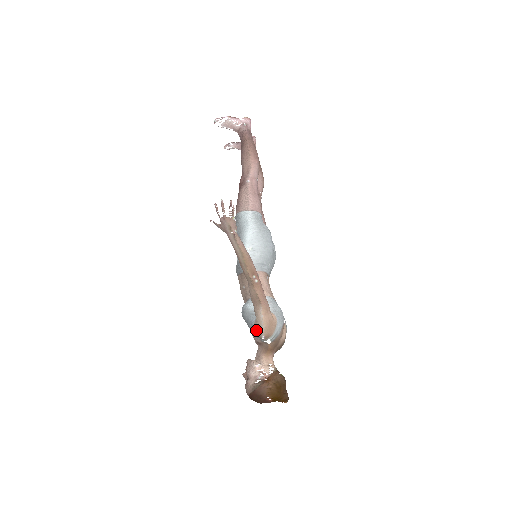
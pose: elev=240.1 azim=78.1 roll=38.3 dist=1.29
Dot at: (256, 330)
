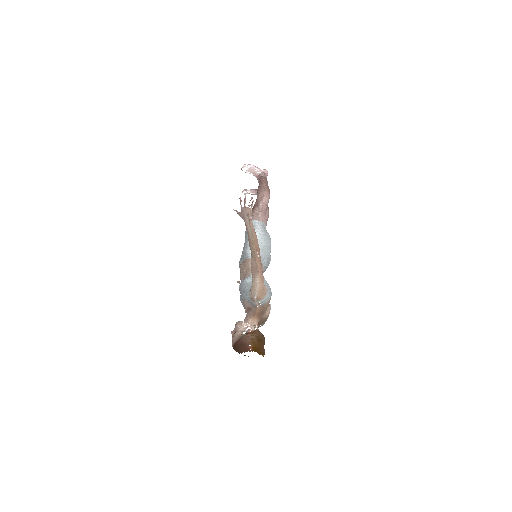
Dot at: (251, 293)
